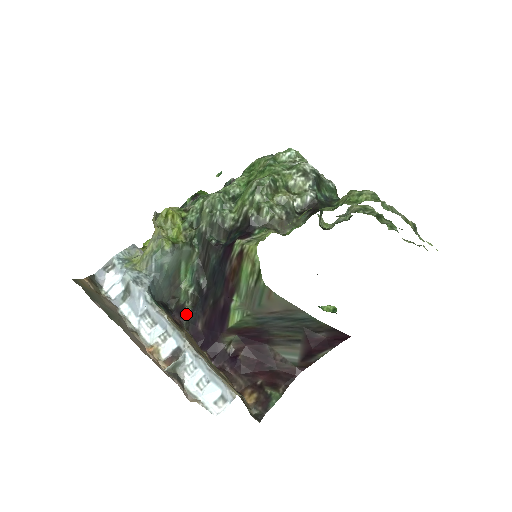
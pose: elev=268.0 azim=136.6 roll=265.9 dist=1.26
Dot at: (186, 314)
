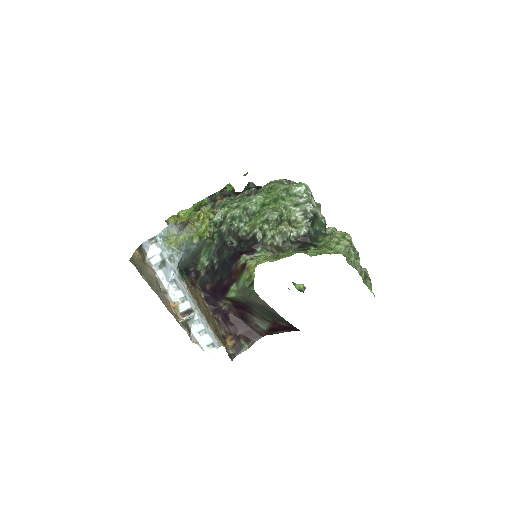
Dot at: (200, 277)
